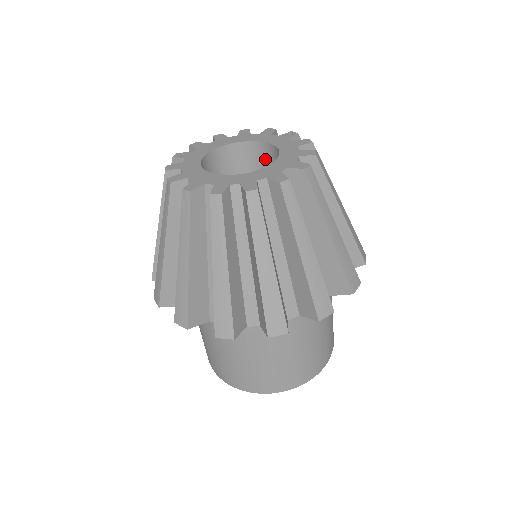
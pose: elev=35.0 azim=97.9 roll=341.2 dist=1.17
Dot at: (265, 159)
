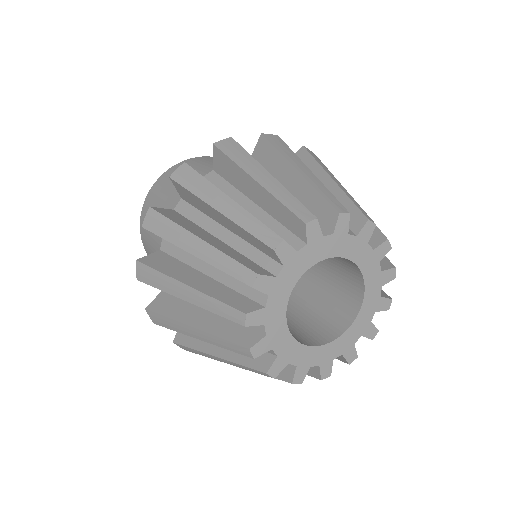
Dot at: occluded
